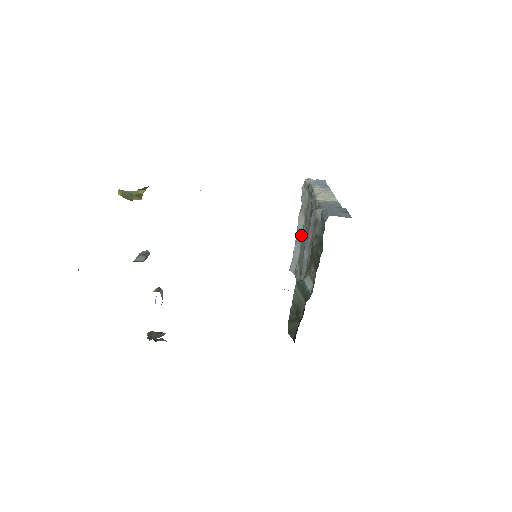
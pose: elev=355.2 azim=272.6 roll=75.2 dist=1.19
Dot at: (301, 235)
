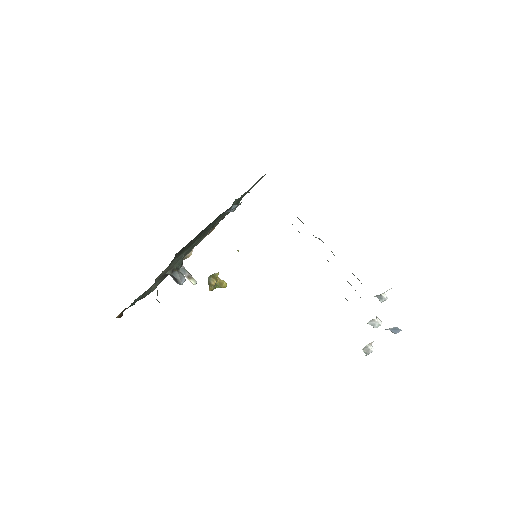
Dot at: occluded
